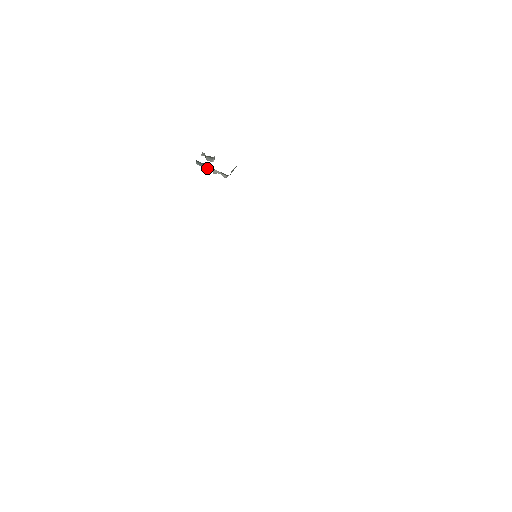
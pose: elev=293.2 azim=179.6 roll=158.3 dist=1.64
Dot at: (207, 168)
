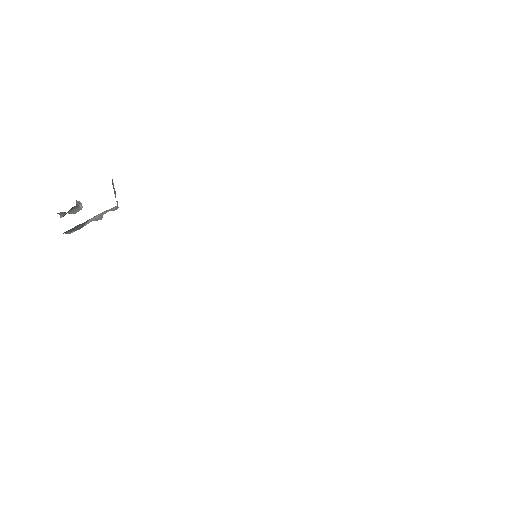
Dot at: (85, 224)
